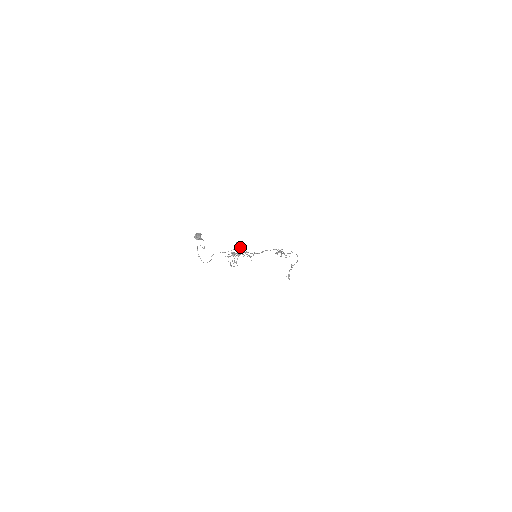
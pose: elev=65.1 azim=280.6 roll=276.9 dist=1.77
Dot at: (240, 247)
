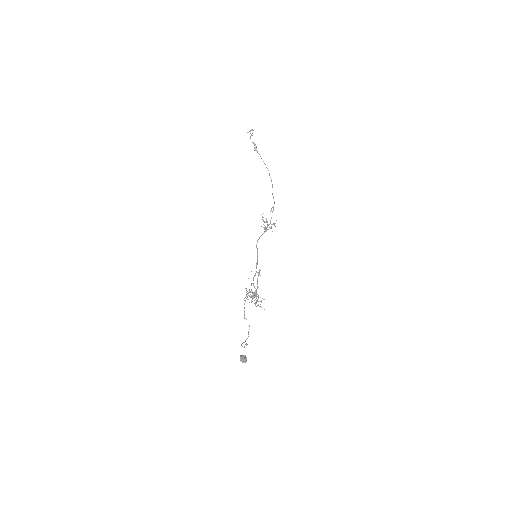
Dot at: (254, 295)
